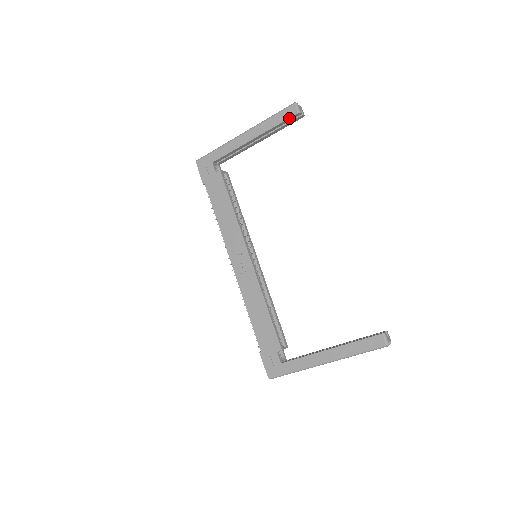
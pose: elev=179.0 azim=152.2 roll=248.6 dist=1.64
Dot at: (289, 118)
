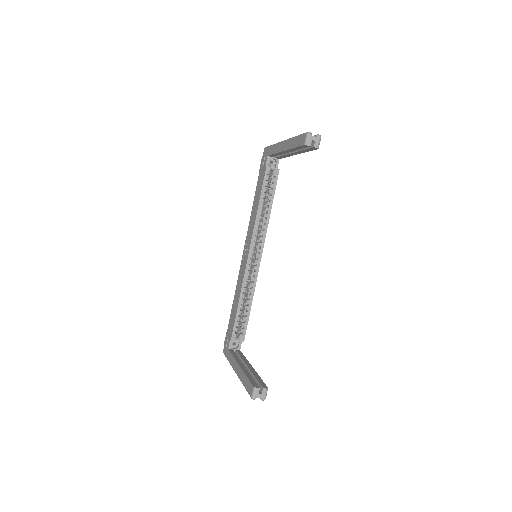
Dot at: (300, 146)
